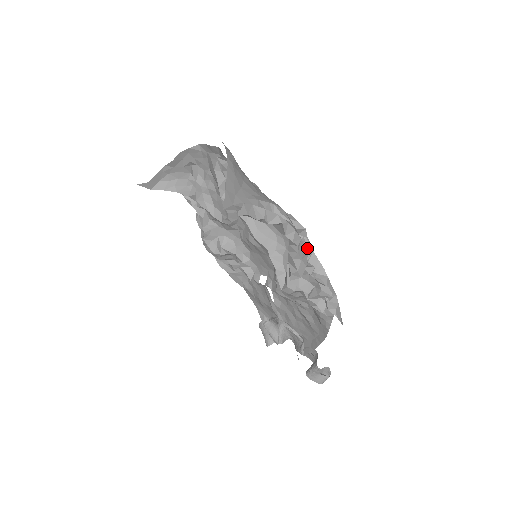
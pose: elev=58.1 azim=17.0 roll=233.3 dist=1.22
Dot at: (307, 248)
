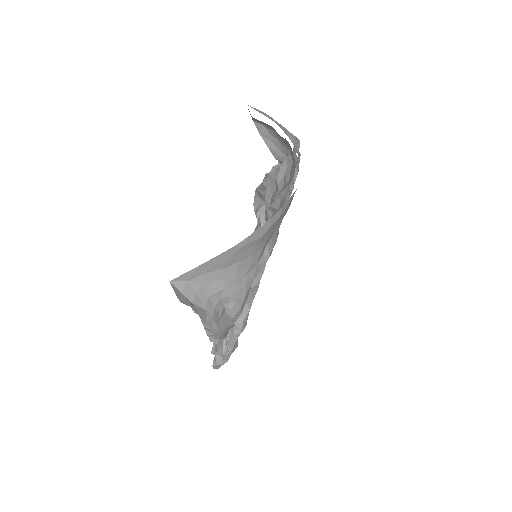
Dot at: (233, 334)
